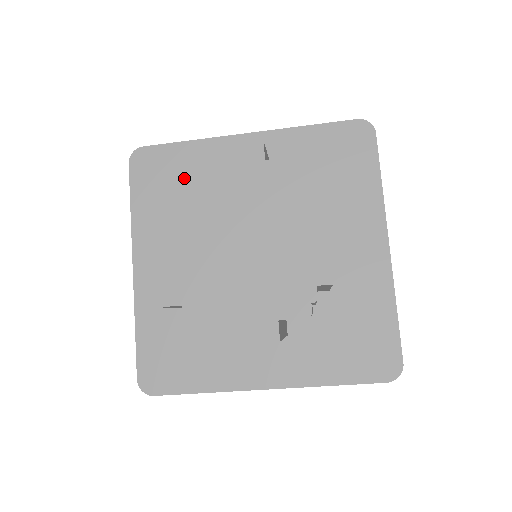
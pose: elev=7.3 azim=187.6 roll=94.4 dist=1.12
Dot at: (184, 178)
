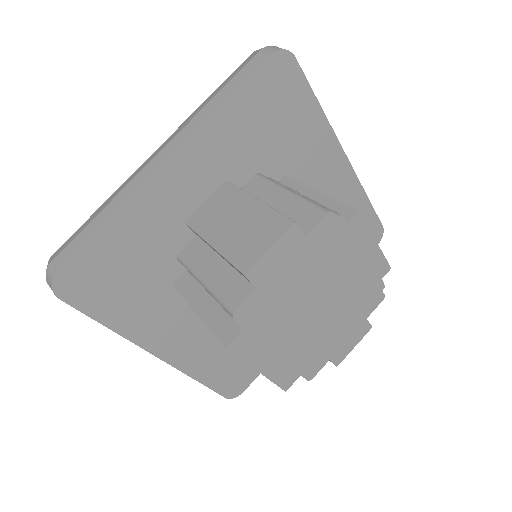
Dot at: (243, 313)
